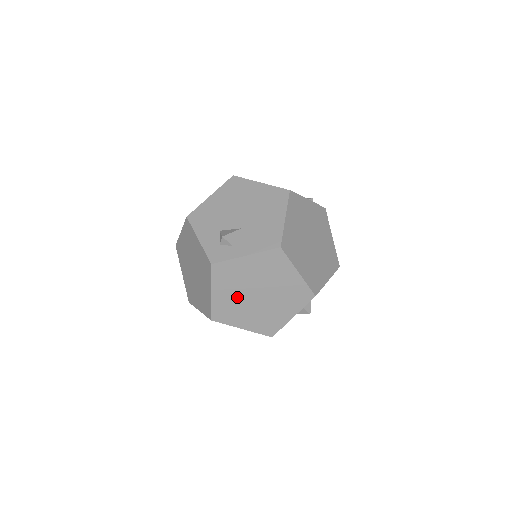
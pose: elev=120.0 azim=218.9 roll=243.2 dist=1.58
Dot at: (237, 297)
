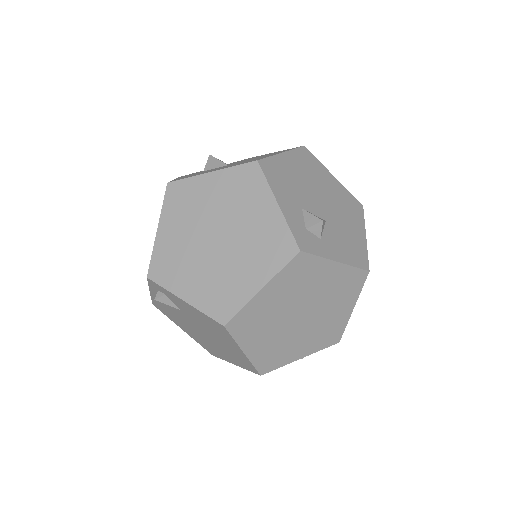
Dot at: (280, 308)
